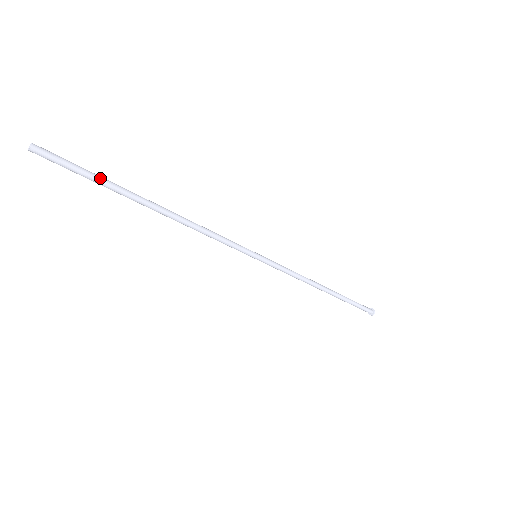
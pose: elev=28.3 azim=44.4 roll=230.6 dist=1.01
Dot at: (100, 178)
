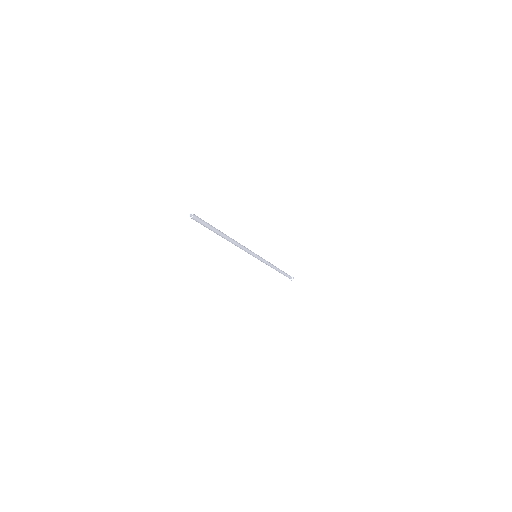
Dot at: (212, 226)
